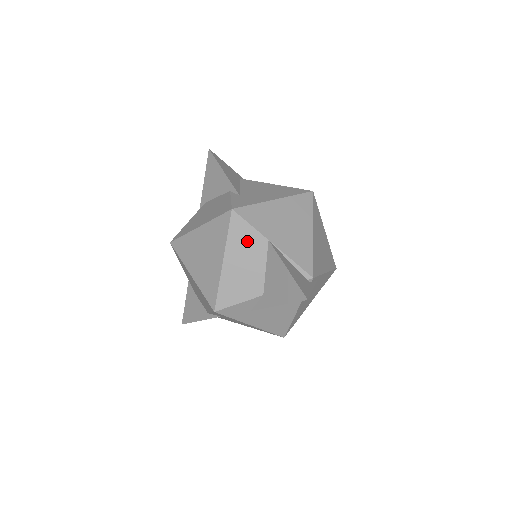
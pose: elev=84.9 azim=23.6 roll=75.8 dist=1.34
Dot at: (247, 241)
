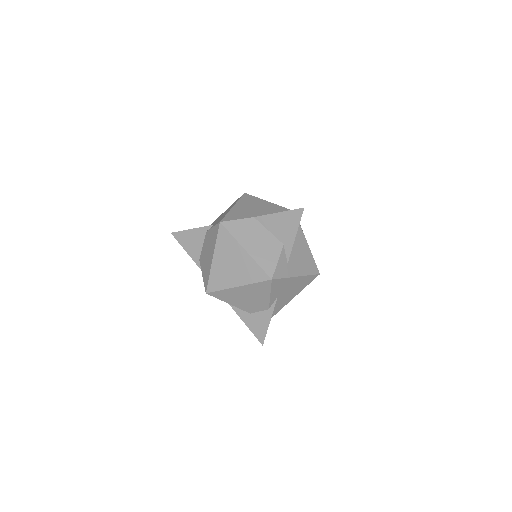
Dot at: (245, 228)
